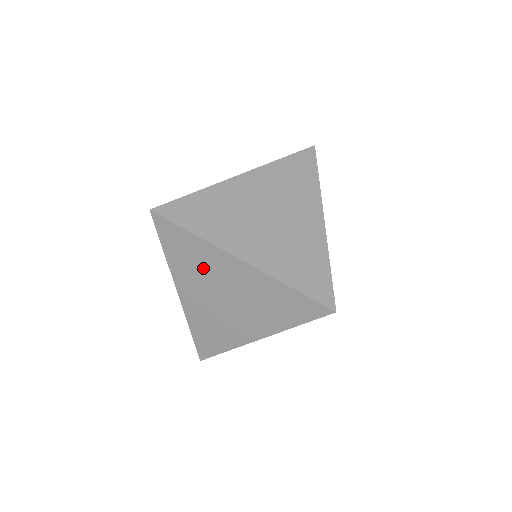
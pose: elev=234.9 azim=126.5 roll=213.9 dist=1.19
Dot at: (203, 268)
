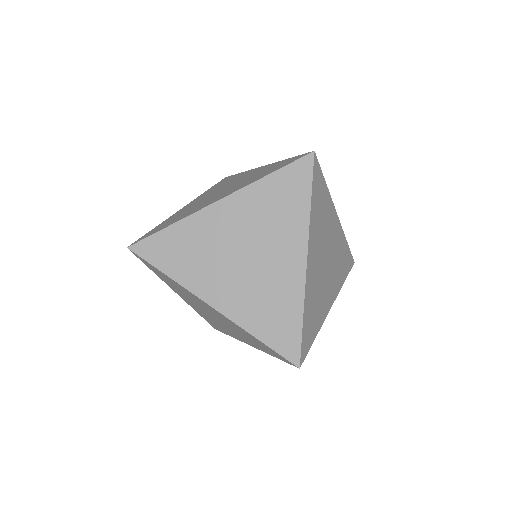
Dot at: (187, 295)
